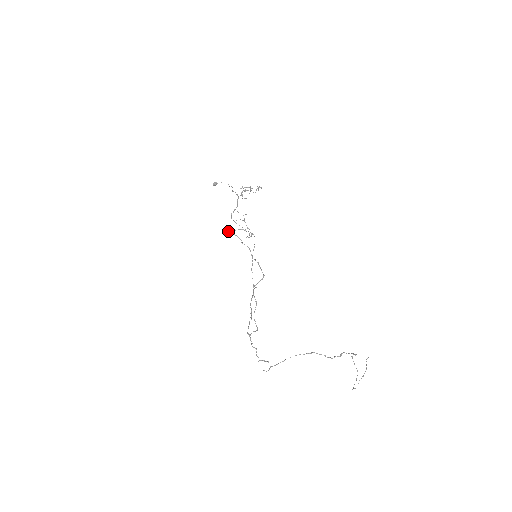
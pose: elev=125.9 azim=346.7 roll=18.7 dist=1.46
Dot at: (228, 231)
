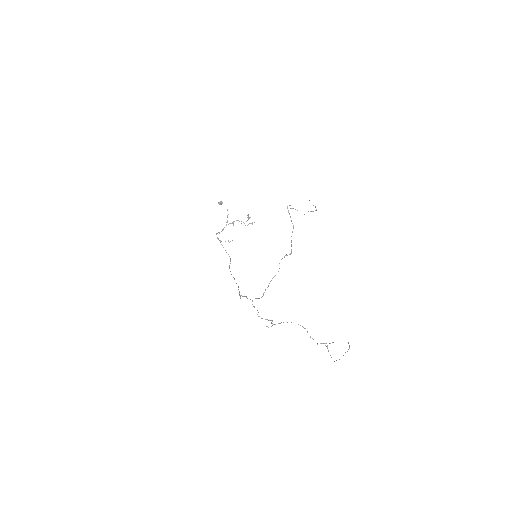
Dot at: (287, 206)
